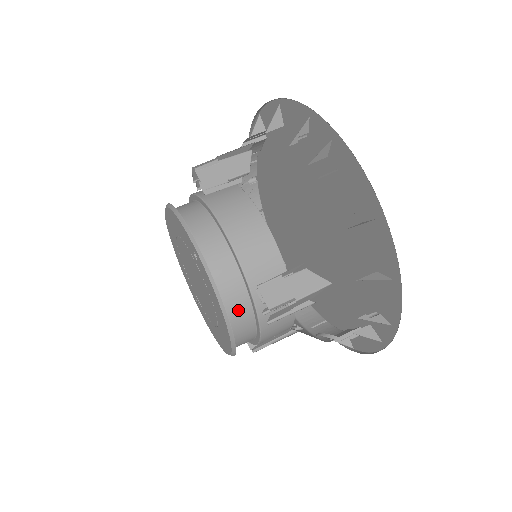
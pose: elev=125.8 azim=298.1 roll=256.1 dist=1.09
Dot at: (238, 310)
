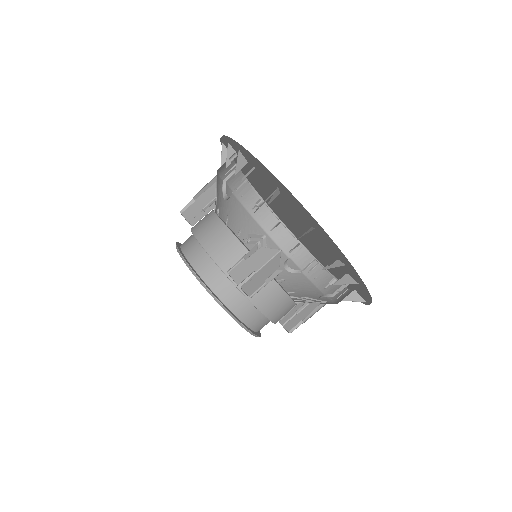
Dot at: (229, 296)
